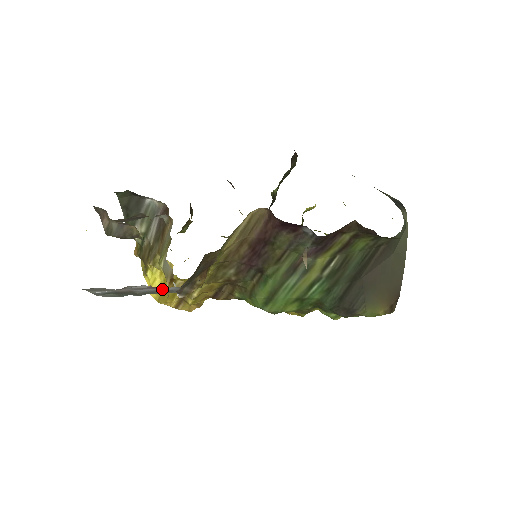
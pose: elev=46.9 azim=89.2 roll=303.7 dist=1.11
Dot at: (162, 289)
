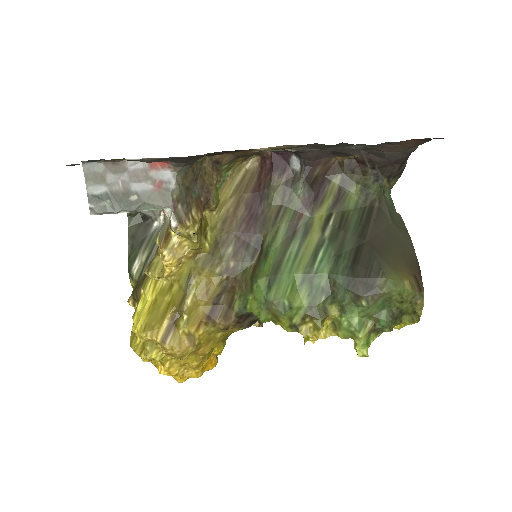
Dot at: (158, 182)
